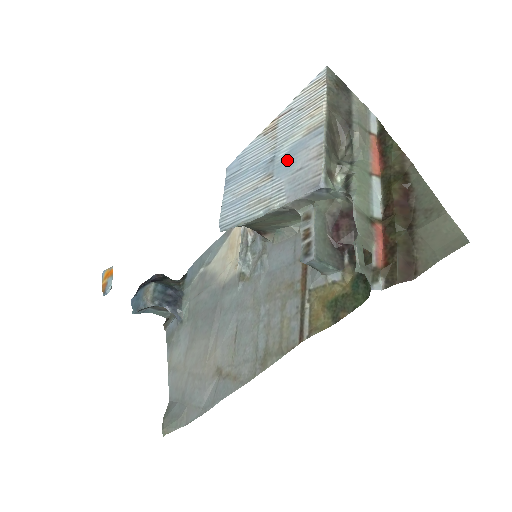
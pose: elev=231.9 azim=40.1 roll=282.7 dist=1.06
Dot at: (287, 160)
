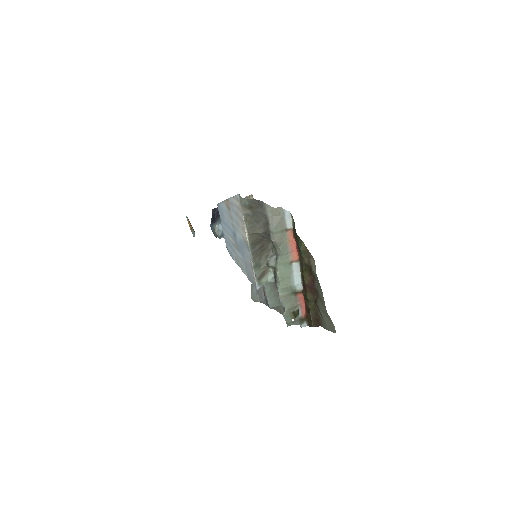
Dot at: (241, 248)
